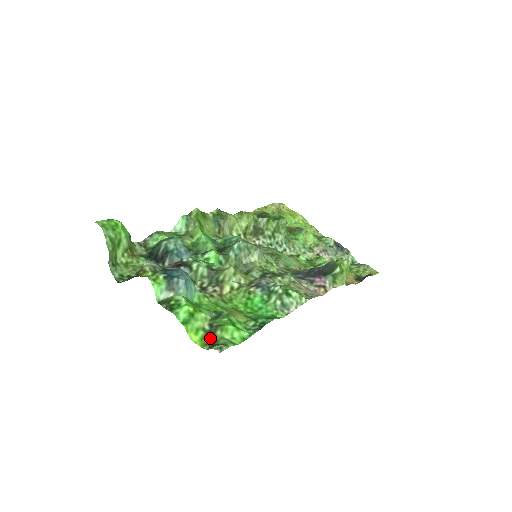
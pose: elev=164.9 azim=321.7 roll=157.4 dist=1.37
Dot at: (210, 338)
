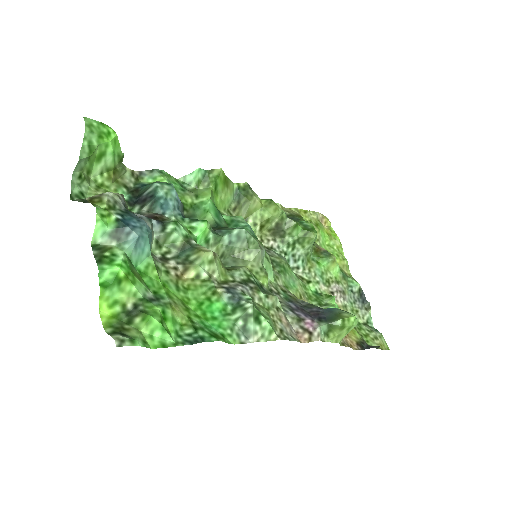
Dot at: (123, 321)
